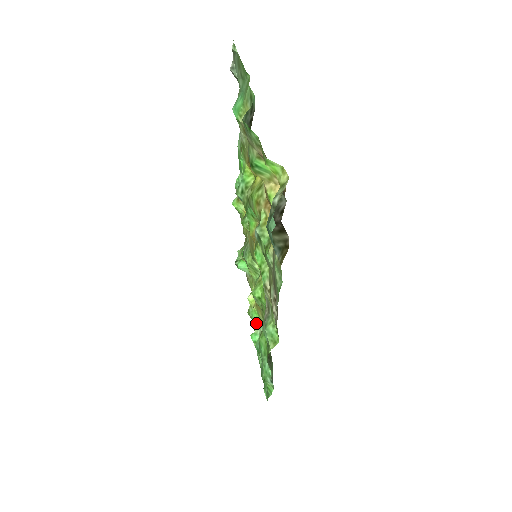
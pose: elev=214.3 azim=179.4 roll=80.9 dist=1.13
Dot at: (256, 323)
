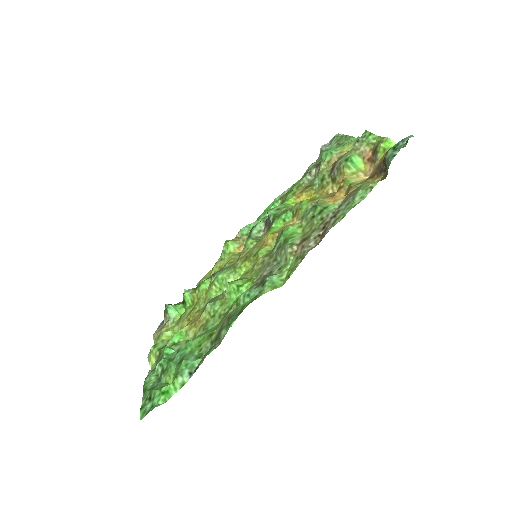
Dot at: (174, 344)
